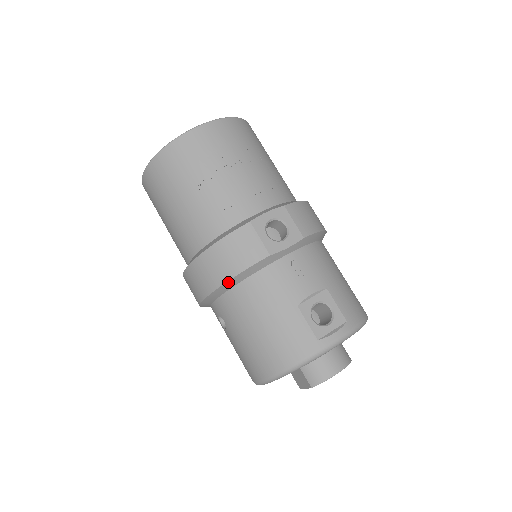
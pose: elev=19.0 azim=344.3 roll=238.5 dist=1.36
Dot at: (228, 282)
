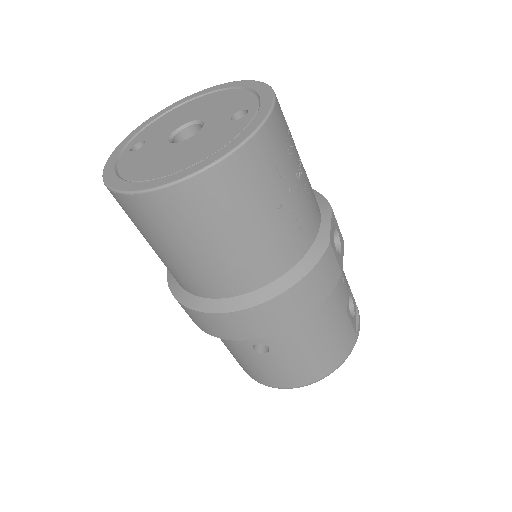
Dot at: (308, 314)
